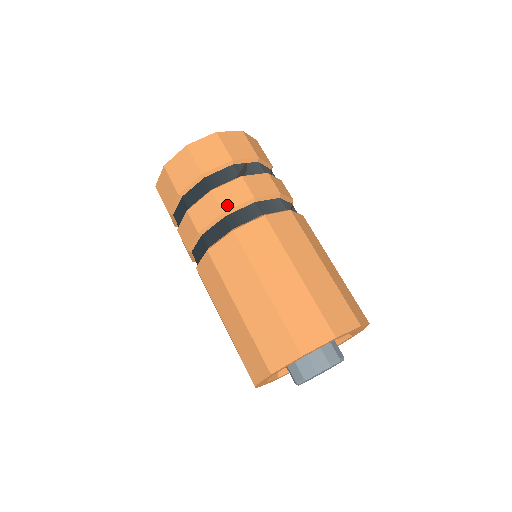
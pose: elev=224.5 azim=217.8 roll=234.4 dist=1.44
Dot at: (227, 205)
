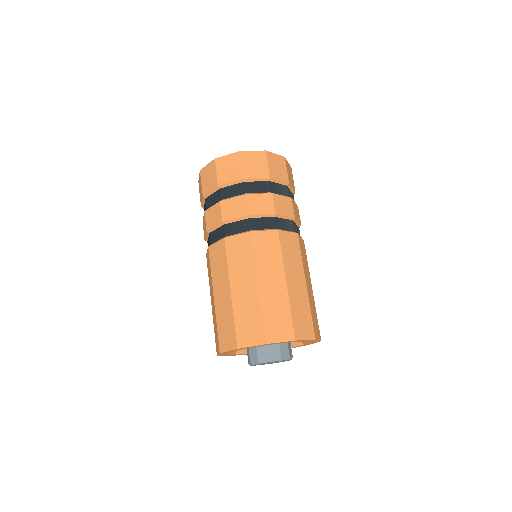
Dot at: (279, 210)
